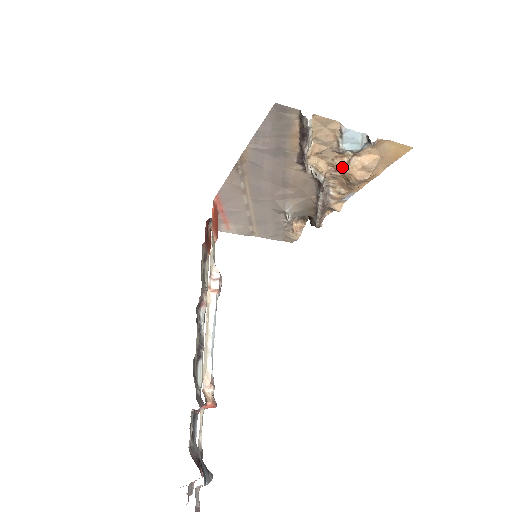
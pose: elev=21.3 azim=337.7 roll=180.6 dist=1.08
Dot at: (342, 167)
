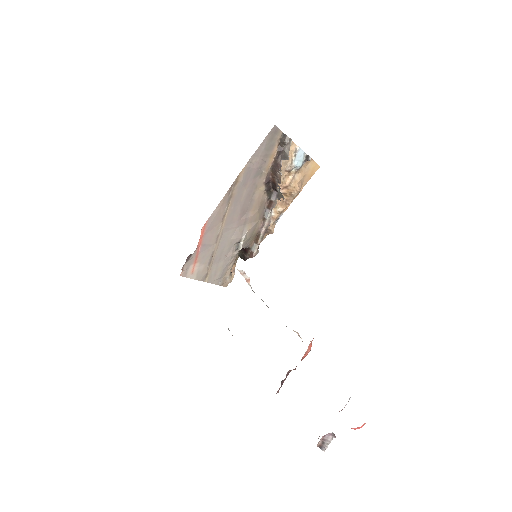
Dot at: (289, 183)
